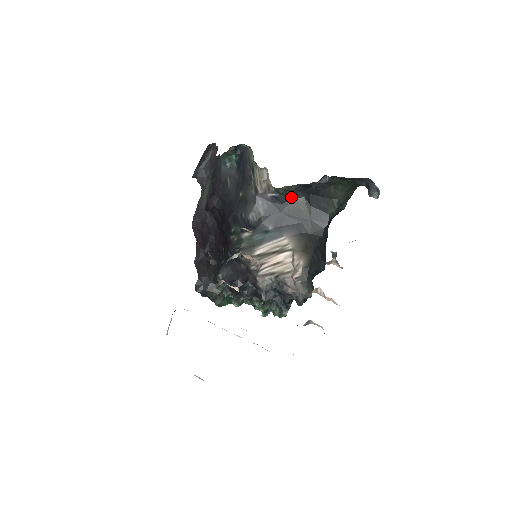
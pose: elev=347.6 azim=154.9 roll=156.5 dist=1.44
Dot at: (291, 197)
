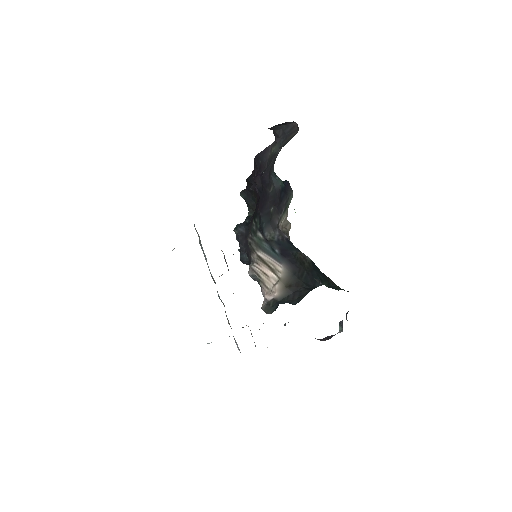
Dot at: occluded
